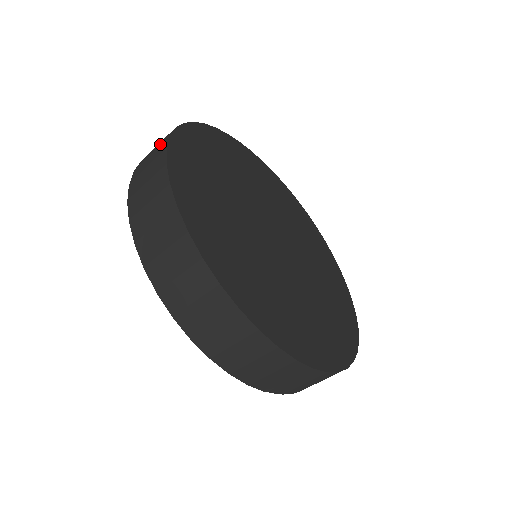
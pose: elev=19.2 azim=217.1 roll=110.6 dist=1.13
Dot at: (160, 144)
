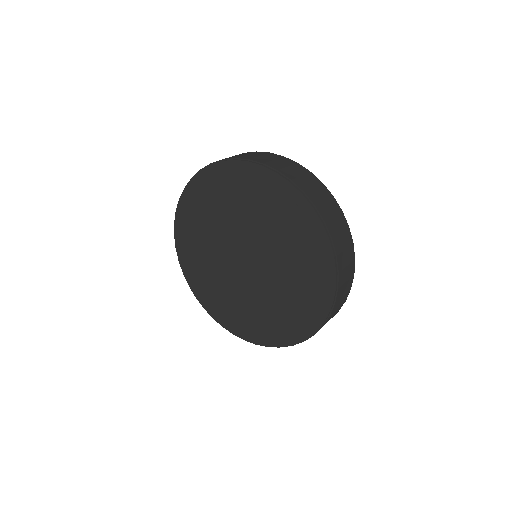
Dot at: occluded
